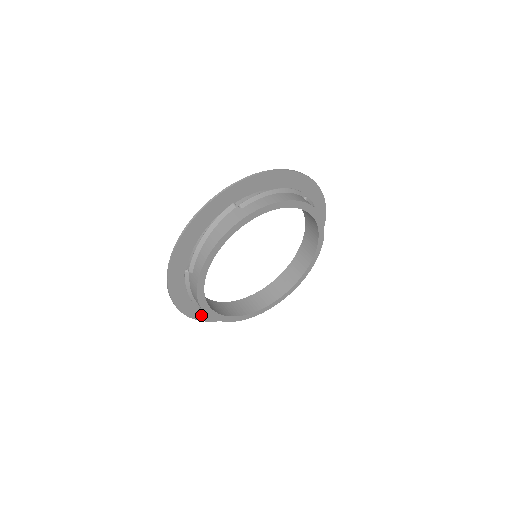
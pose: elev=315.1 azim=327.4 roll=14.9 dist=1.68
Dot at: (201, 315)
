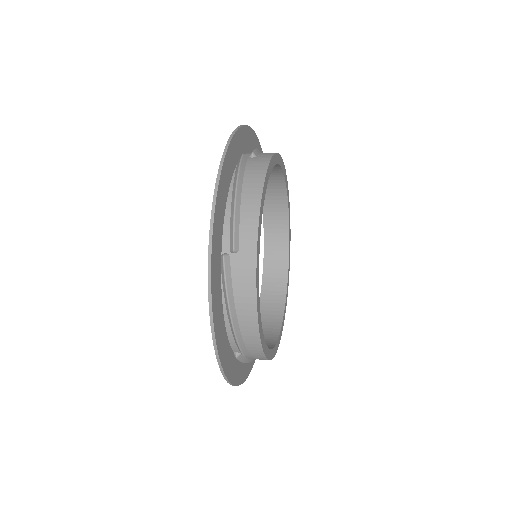
Dot at: (228, 367)
